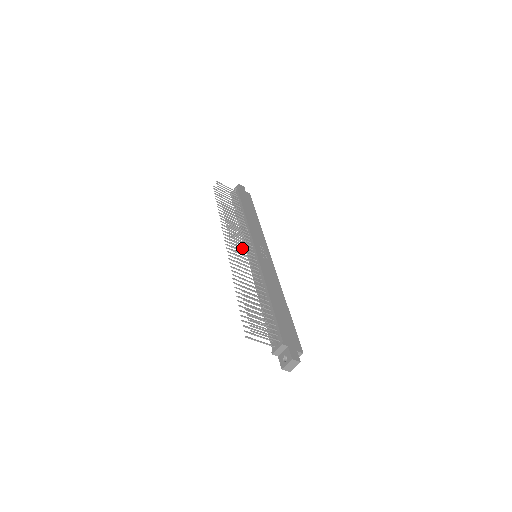
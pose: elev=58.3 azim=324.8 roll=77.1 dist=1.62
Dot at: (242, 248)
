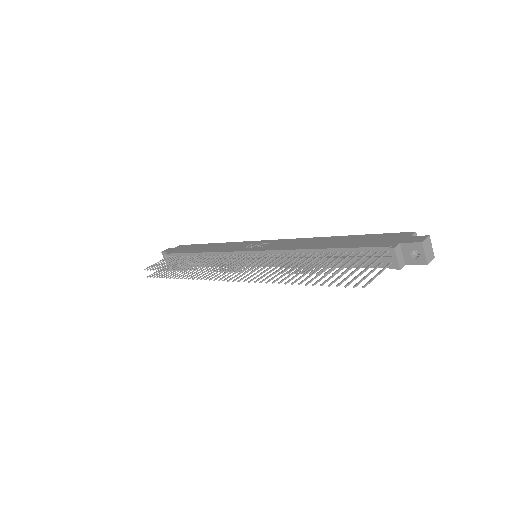
Dot at: occluded
